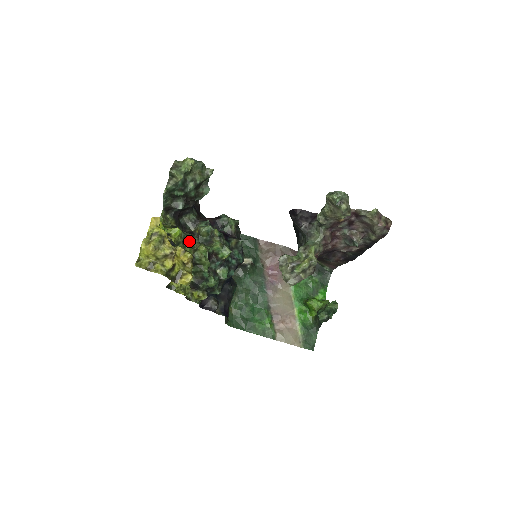
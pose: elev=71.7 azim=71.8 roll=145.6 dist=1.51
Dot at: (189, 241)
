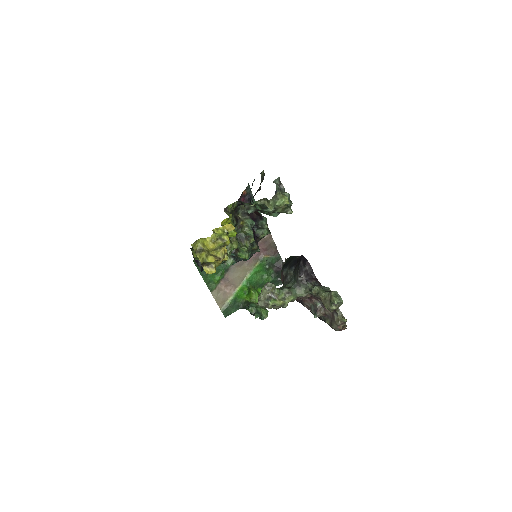
Dot at: occluded
